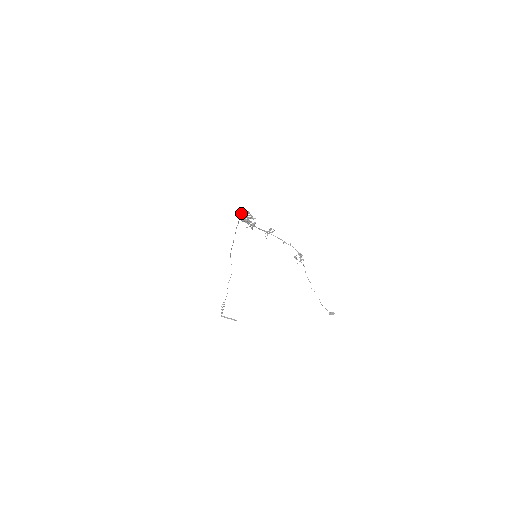
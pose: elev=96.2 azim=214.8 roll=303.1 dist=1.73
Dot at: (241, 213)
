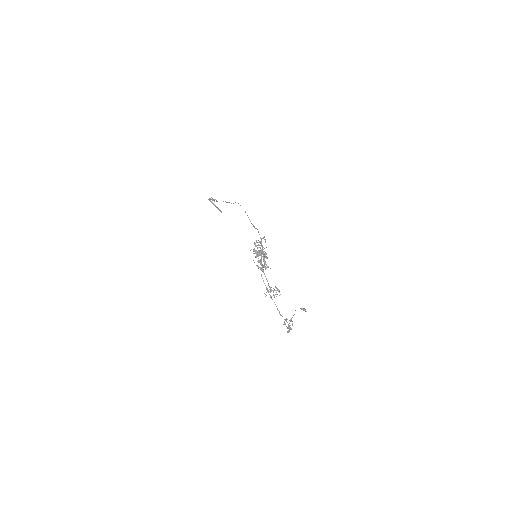
Dot at: occluded
